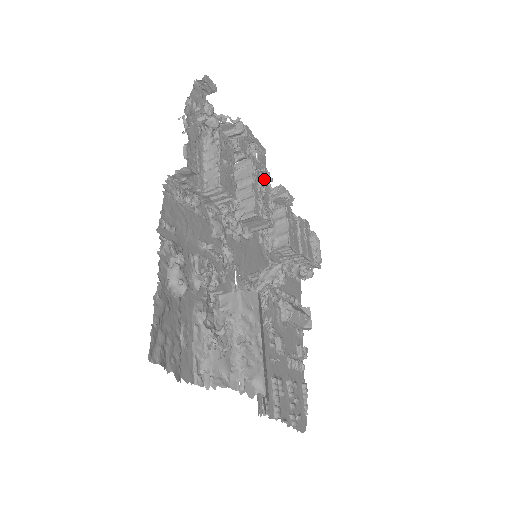
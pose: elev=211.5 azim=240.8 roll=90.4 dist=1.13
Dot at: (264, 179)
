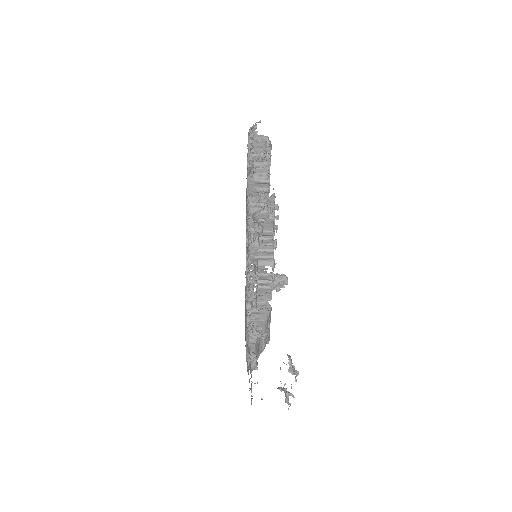
Dot at: occluded
